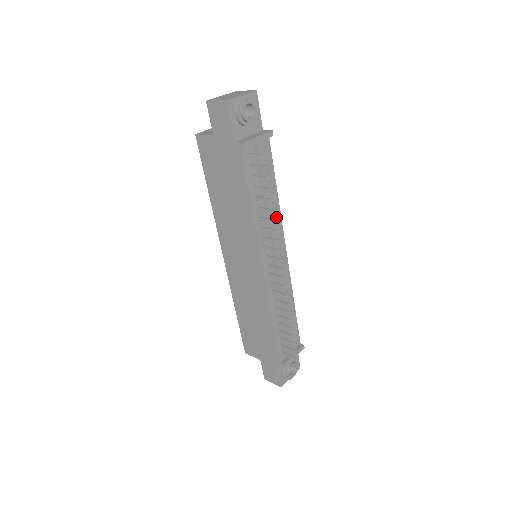
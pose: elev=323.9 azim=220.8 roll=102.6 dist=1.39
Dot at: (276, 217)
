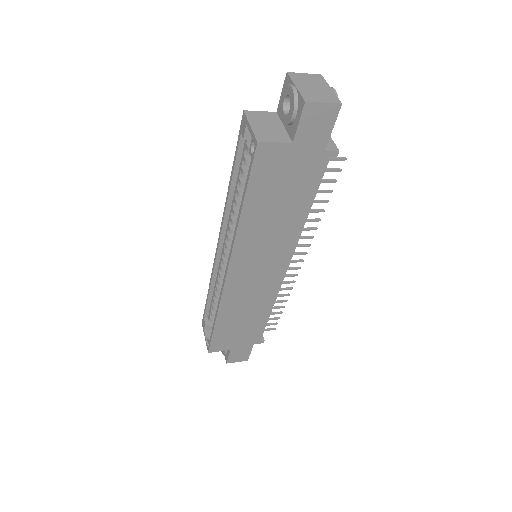
Dot at: occluded
